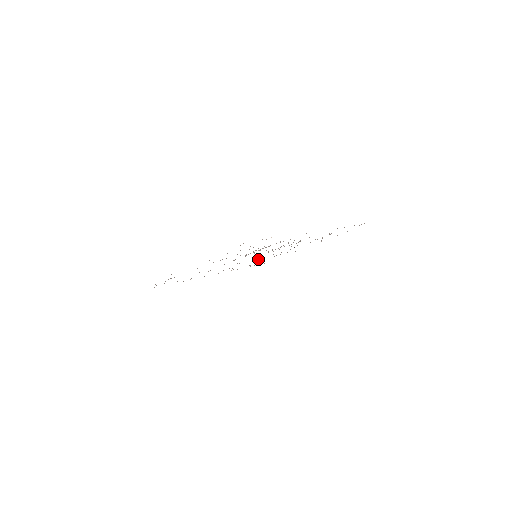
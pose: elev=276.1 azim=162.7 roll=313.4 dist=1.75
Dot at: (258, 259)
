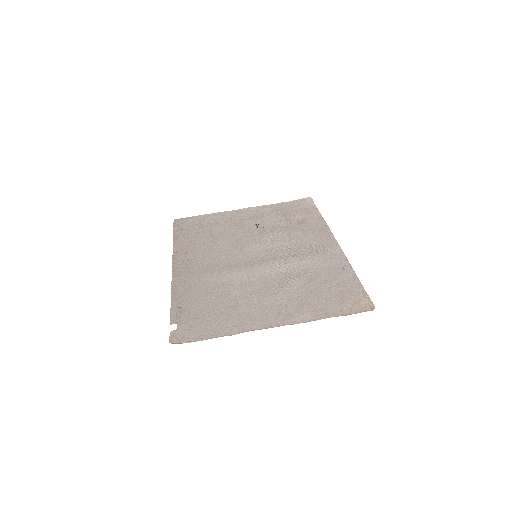
Dot at: (223, 242)
